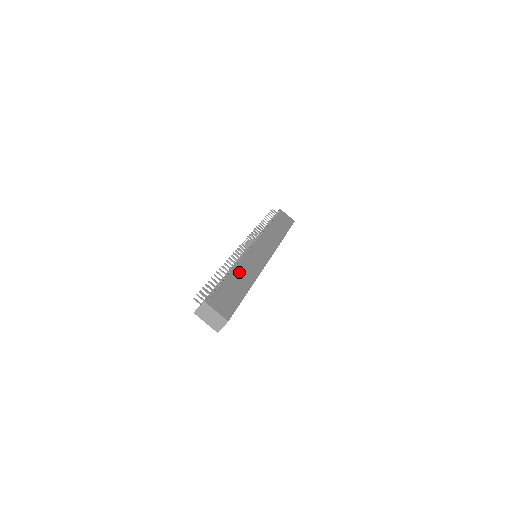
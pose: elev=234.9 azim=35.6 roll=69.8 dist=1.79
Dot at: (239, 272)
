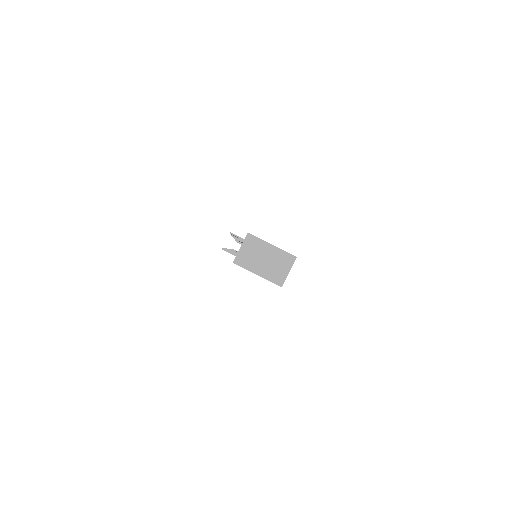
Dot at: occluded
